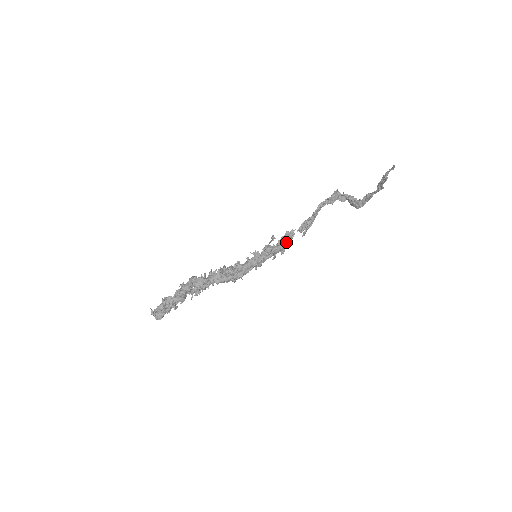
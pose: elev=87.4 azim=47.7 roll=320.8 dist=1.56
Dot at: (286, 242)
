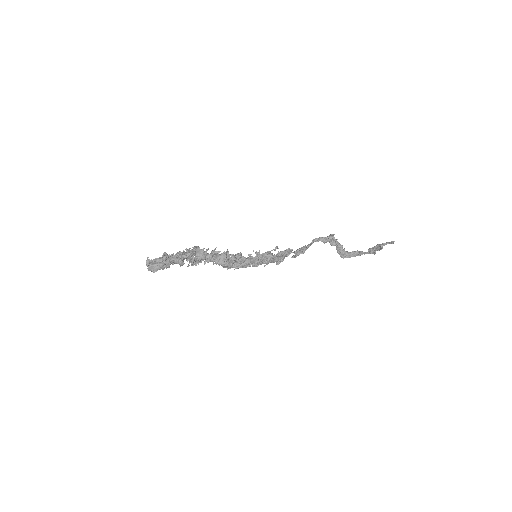
Dot at: (284, 257)
